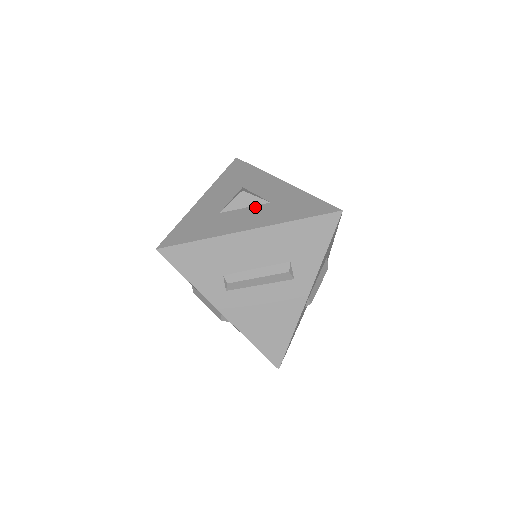
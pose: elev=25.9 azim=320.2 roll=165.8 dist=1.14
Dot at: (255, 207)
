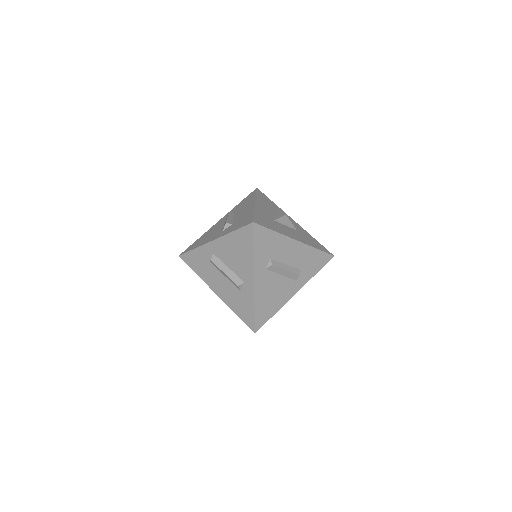
Dot at: (291, 228)
